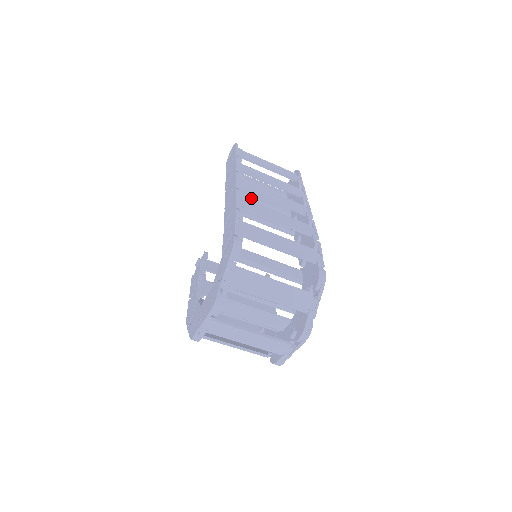
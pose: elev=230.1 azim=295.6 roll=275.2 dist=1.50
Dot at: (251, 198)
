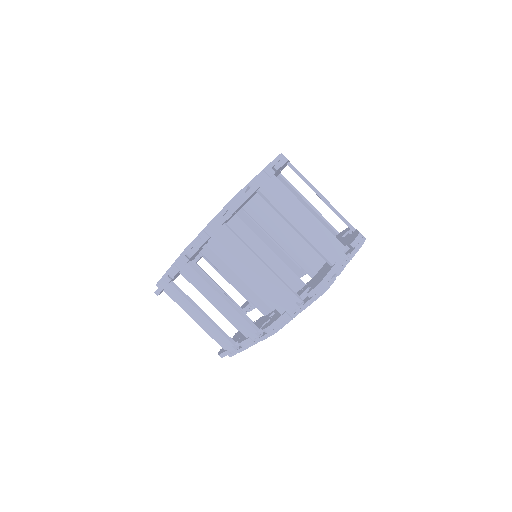
Dot at: occluded
